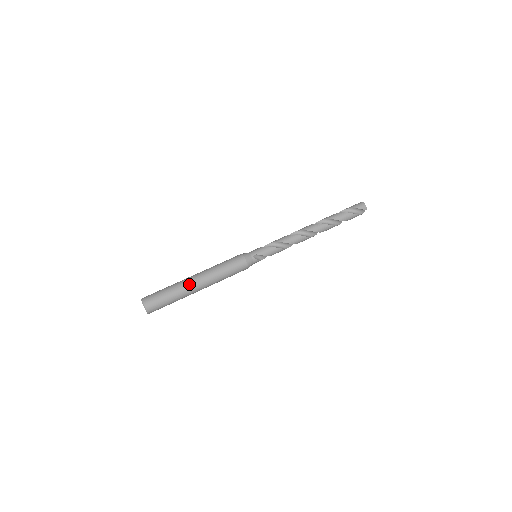
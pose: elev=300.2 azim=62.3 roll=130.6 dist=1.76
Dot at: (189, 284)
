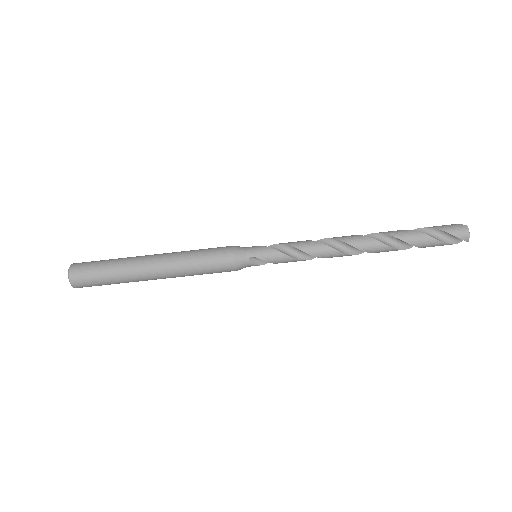
Dot at: (140, 269)
